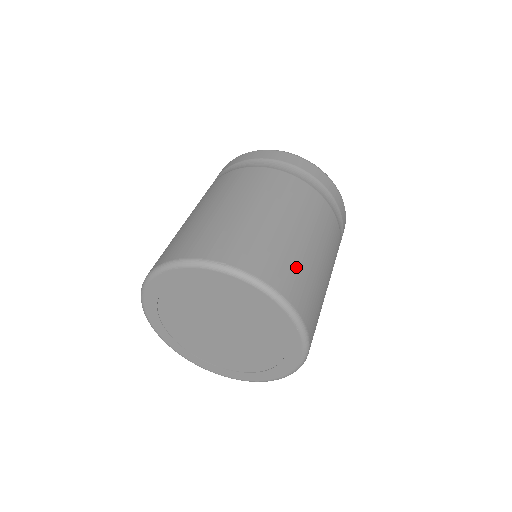
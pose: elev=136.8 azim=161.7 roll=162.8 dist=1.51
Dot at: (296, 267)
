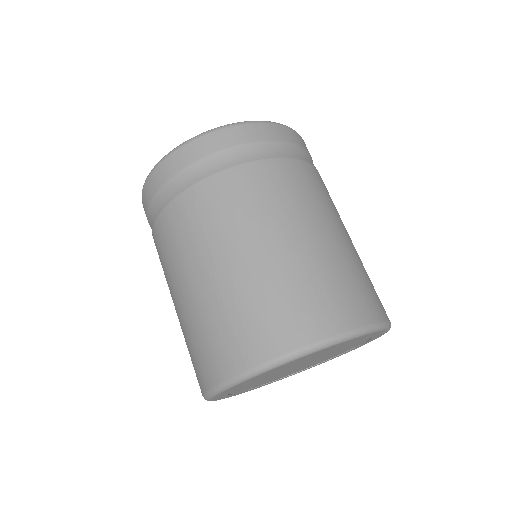
Dot at: occluded
